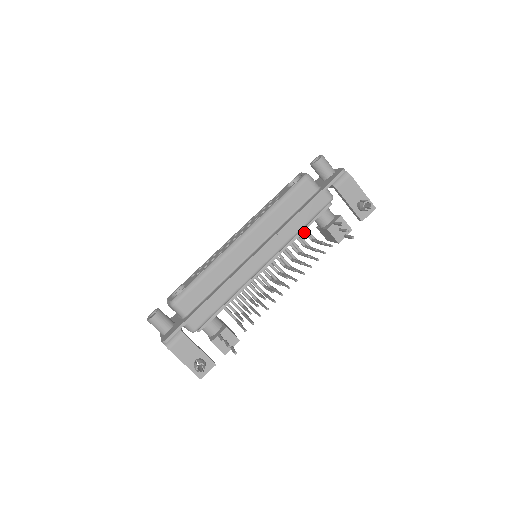
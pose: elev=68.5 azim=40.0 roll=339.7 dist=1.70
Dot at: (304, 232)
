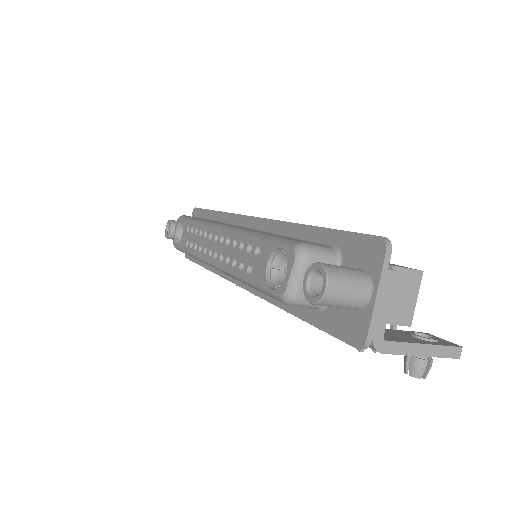
Dot at: occluded
